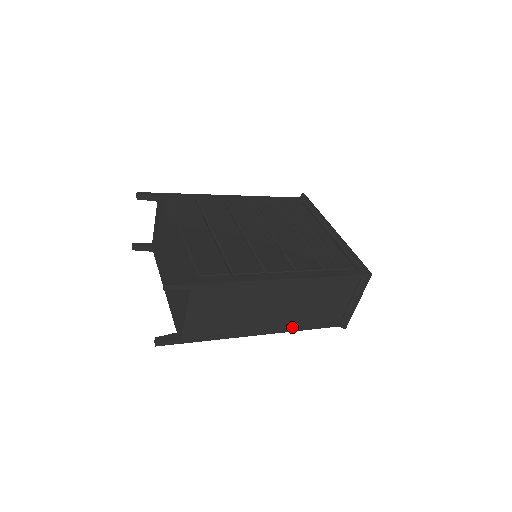
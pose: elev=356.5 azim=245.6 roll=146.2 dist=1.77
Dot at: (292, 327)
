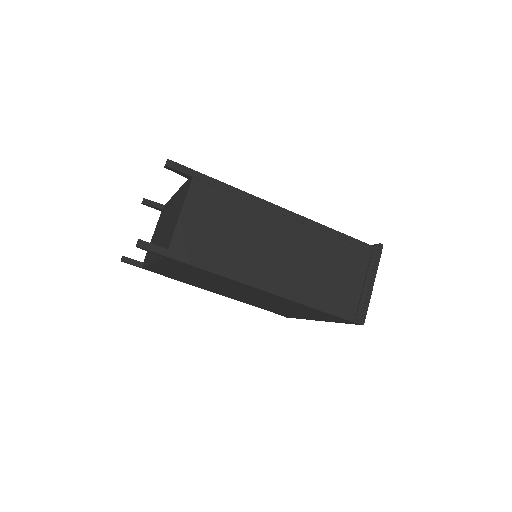
Dot at: (298, 296)
